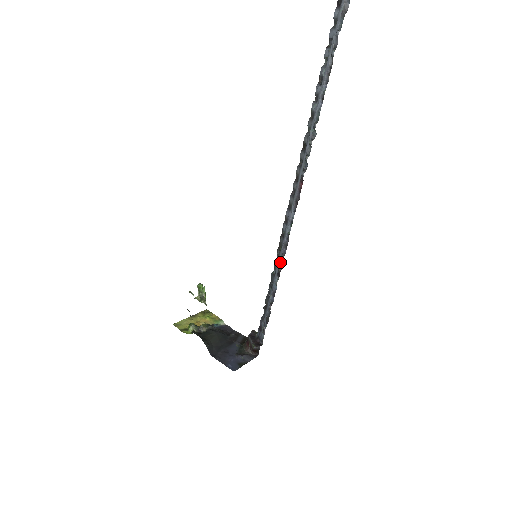
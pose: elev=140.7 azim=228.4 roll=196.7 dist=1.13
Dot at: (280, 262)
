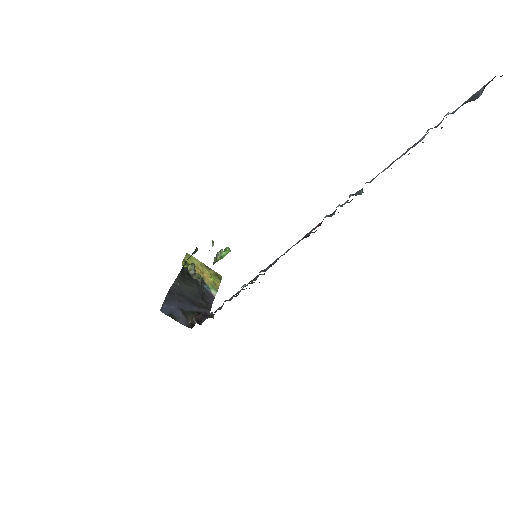
Dot at: (258, 275)
